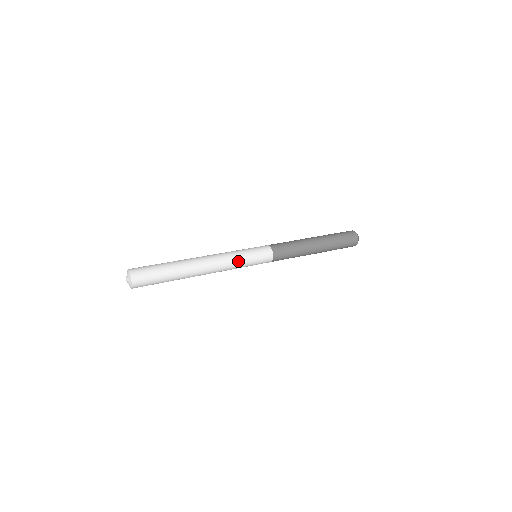
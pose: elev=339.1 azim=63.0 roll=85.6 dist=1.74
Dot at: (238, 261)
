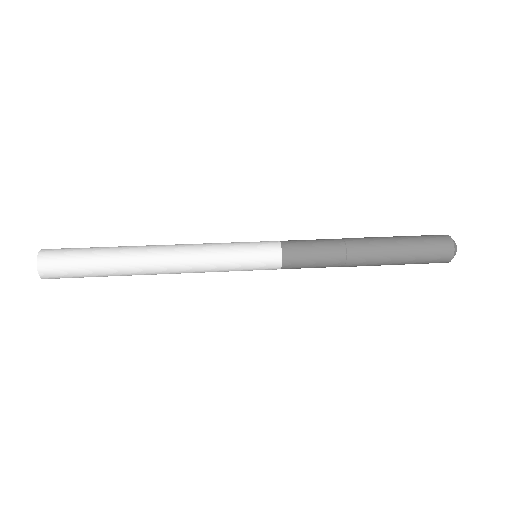
Dot at: (217, 258)
